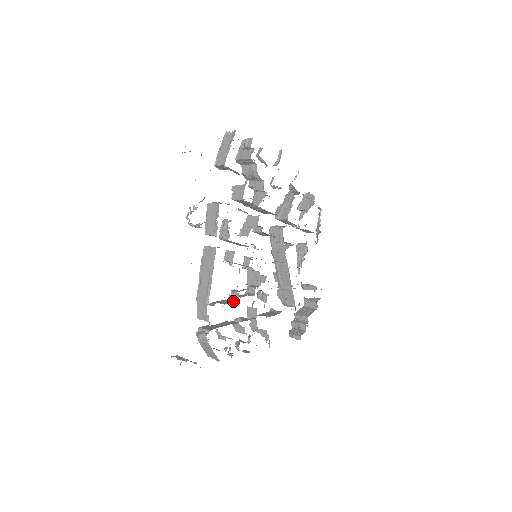
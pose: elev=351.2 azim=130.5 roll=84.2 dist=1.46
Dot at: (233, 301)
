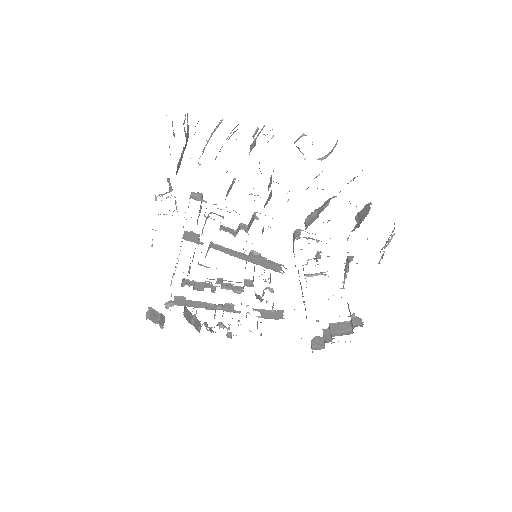
Dot at: (214, 289)
